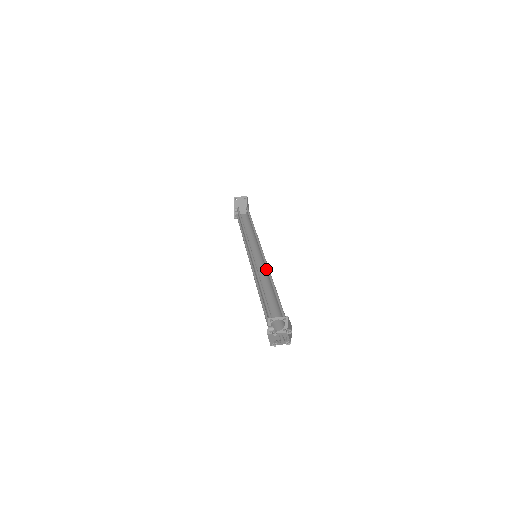
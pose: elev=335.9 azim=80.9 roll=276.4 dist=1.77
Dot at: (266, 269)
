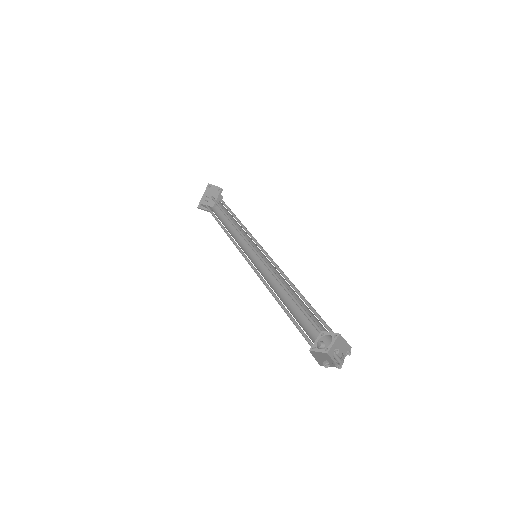
Dot at: occluded
